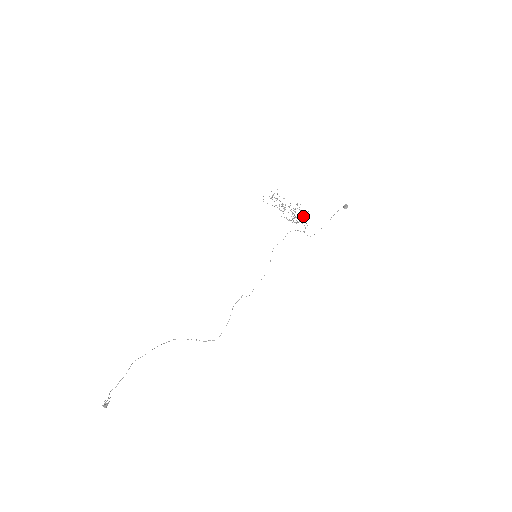
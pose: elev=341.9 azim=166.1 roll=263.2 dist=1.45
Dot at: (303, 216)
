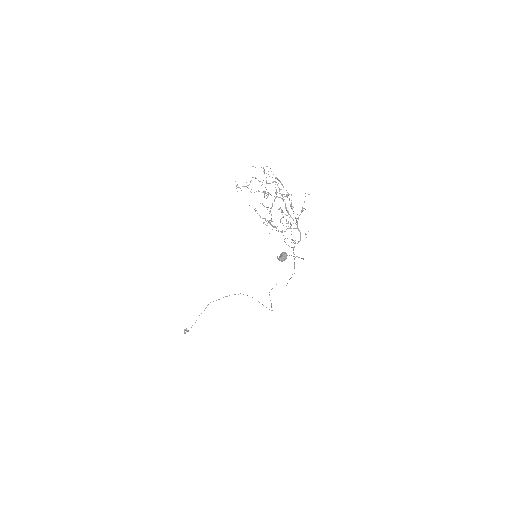
Dot at: occluded
